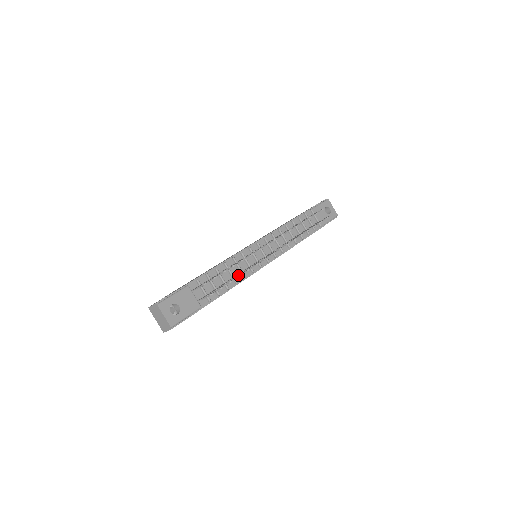
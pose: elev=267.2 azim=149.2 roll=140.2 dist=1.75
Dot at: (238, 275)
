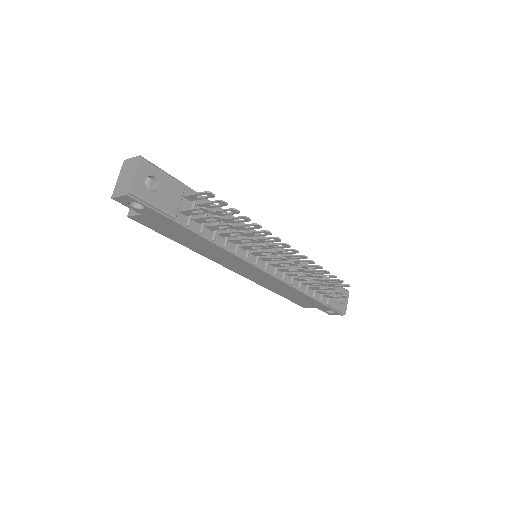
Dot at: (239, 233)
